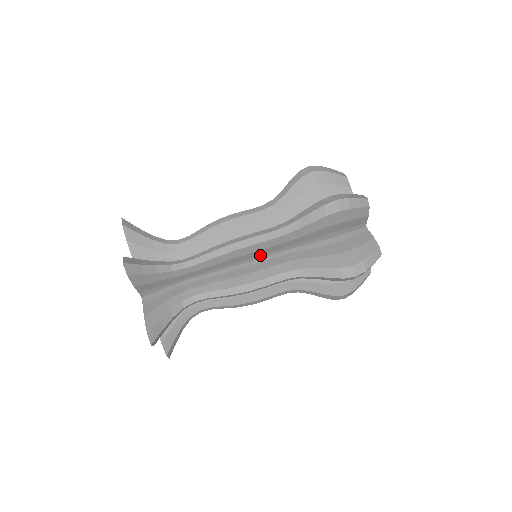
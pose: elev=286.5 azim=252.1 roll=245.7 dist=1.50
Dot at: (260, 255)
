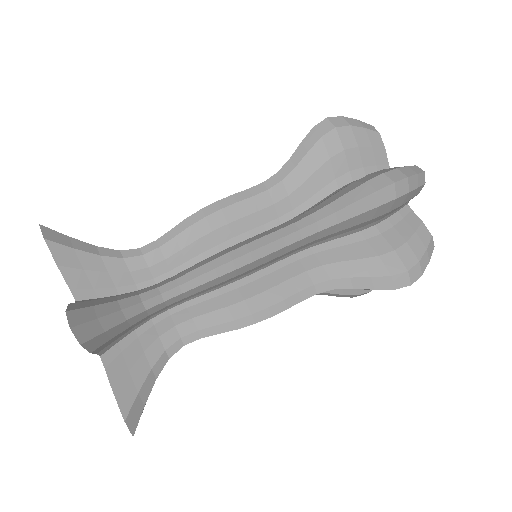
Dot at: (271, 262)
